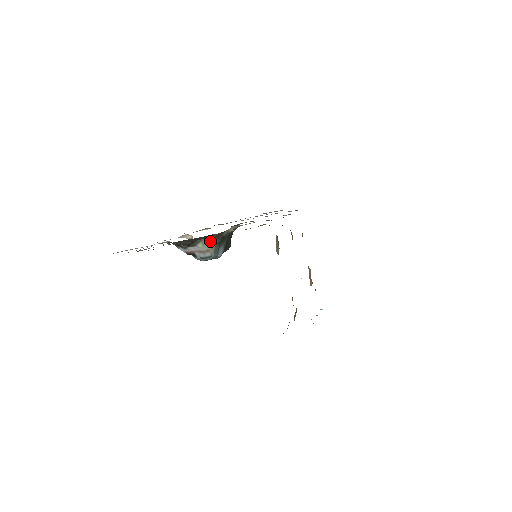
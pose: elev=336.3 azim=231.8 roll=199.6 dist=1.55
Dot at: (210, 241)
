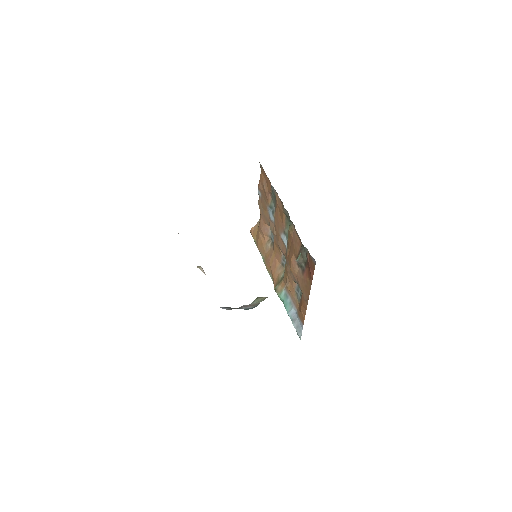
Dot at: occluded
